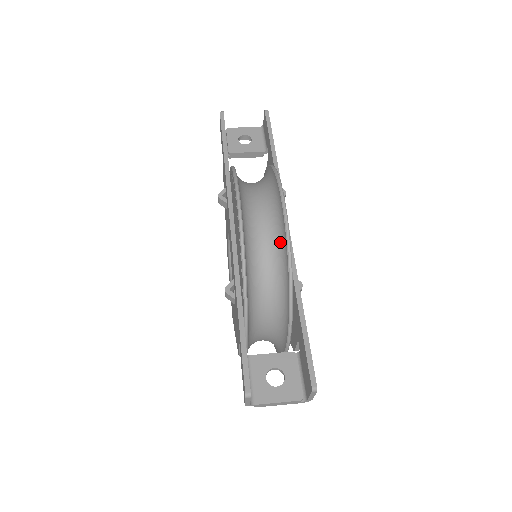
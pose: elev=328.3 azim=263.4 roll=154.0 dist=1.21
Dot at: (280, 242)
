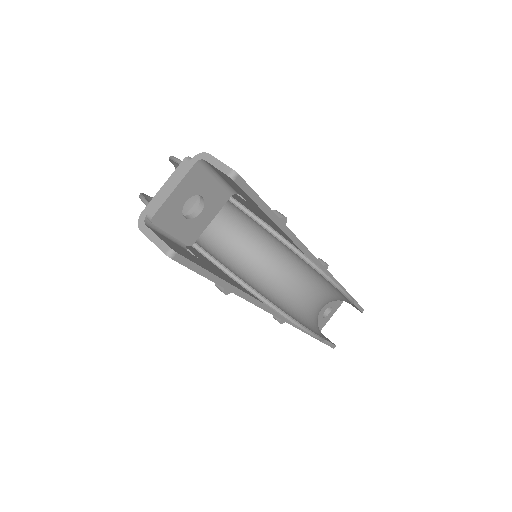
Dot at: occluded
